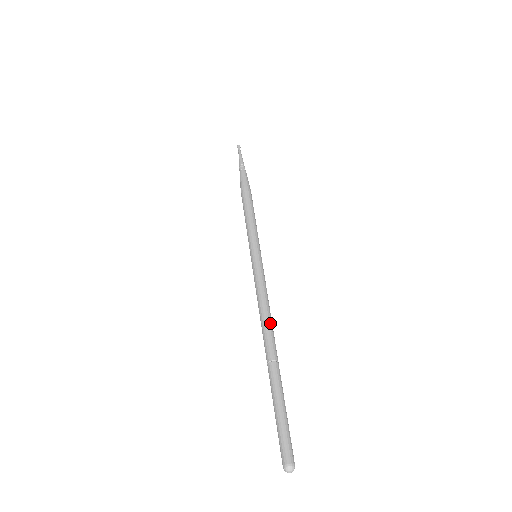
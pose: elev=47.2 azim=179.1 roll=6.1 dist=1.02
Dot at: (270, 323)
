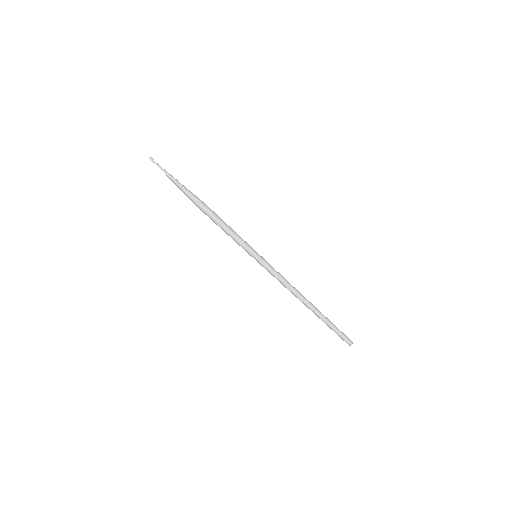
Dot at: (299, 293)
